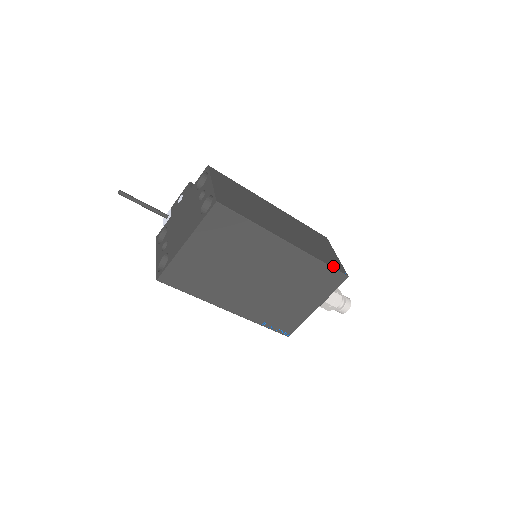
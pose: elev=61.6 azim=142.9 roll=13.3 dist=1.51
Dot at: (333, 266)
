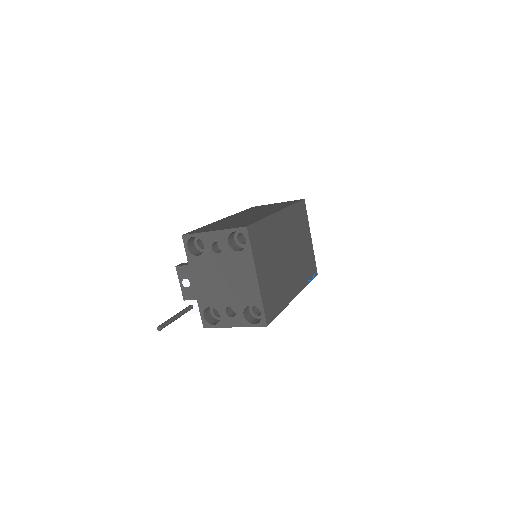
Dot at: occluded
